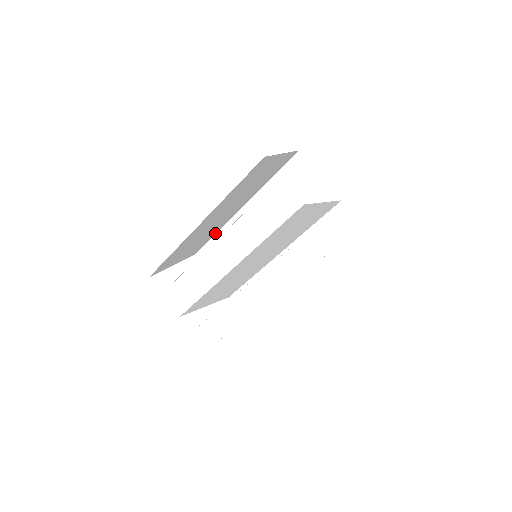
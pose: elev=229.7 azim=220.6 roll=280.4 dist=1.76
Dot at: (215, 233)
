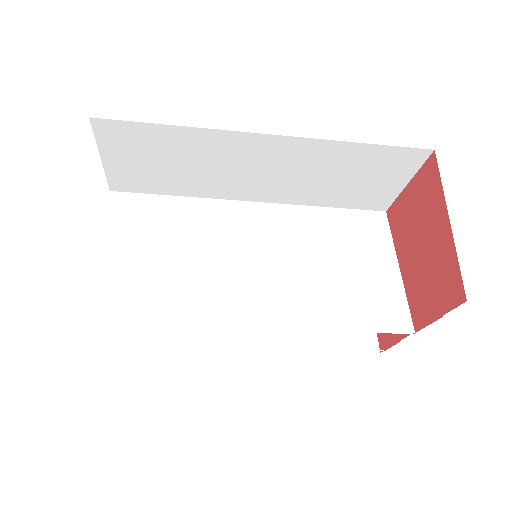
Dot at: (178, 126)
